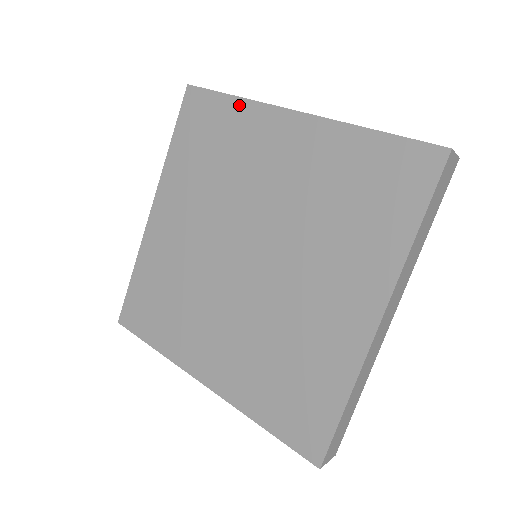
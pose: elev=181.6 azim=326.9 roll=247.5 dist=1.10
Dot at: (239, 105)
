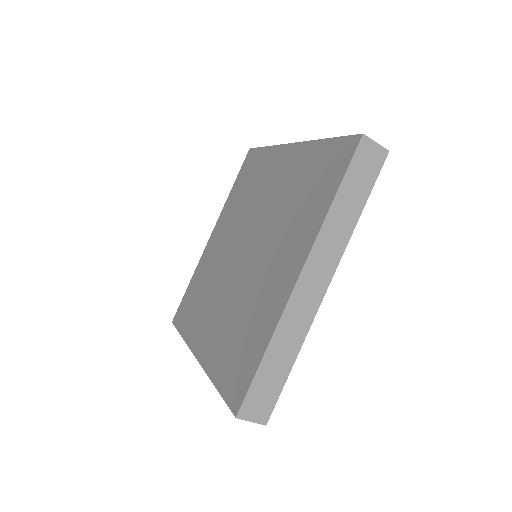
Dot at: (268, 151)
